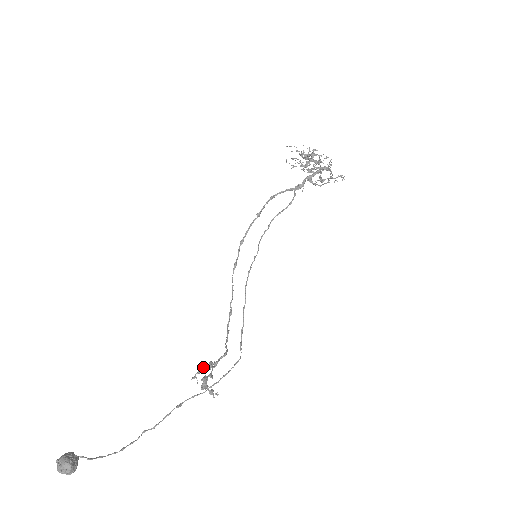
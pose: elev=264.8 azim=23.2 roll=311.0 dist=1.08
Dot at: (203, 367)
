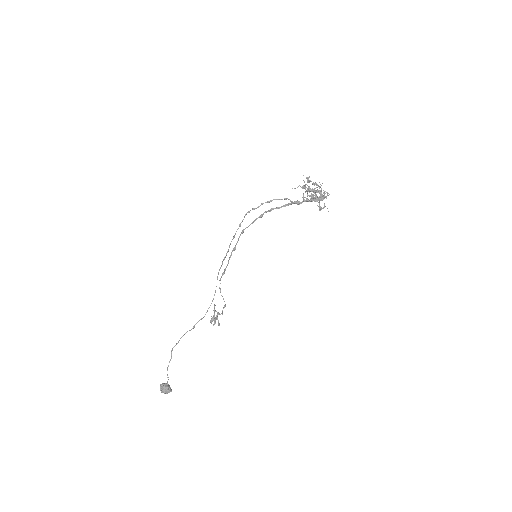
Dot at: occluded
